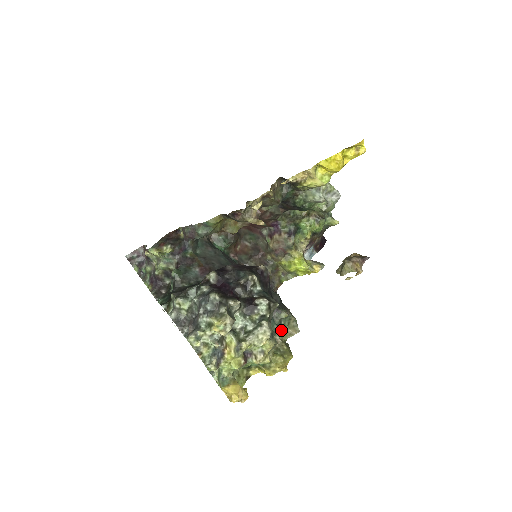
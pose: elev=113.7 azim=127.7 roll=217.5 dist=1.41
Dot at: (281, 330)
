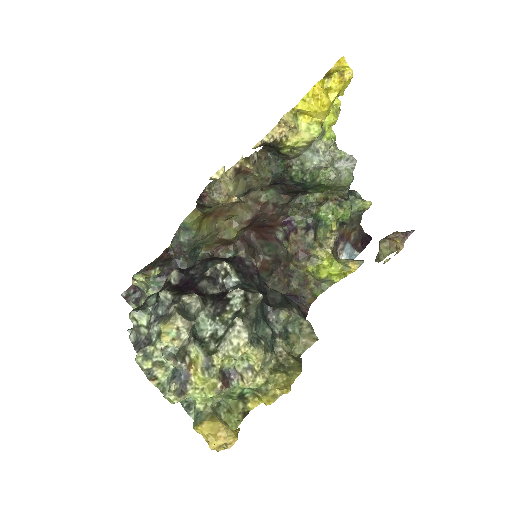
Dot at: (287, 339)
